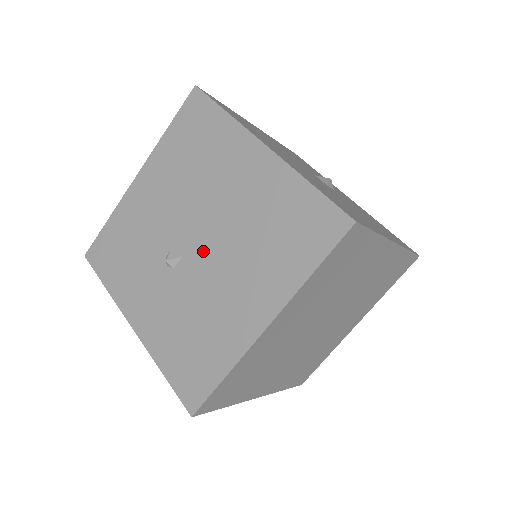
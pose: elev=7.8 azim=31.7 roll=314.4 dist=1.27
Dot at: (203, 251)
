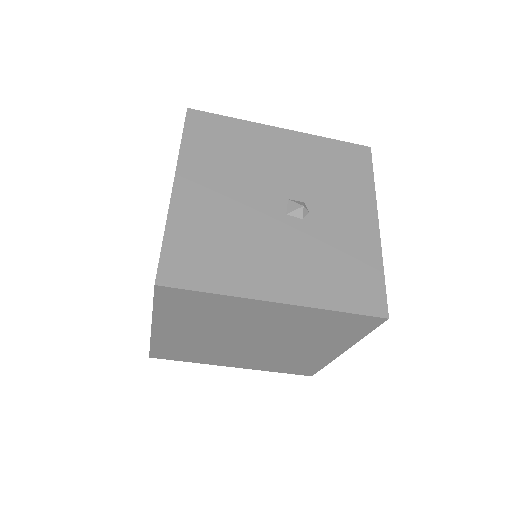
Dot at: occluded
